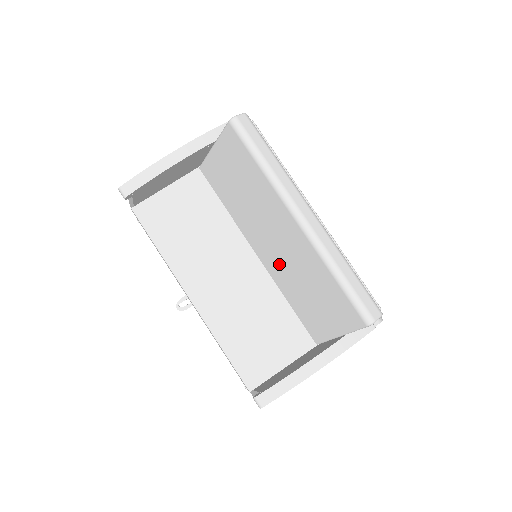
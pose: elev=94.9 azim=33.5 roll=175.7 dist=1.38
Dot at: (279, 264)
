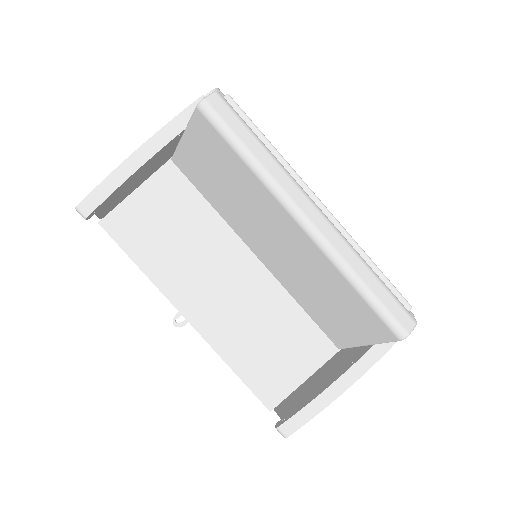
Dot at: (285, 268)
